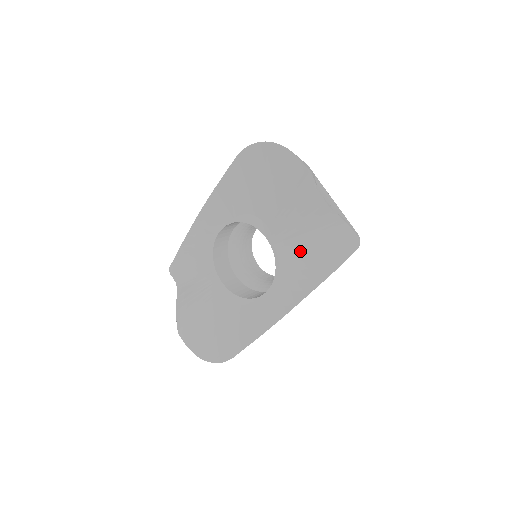
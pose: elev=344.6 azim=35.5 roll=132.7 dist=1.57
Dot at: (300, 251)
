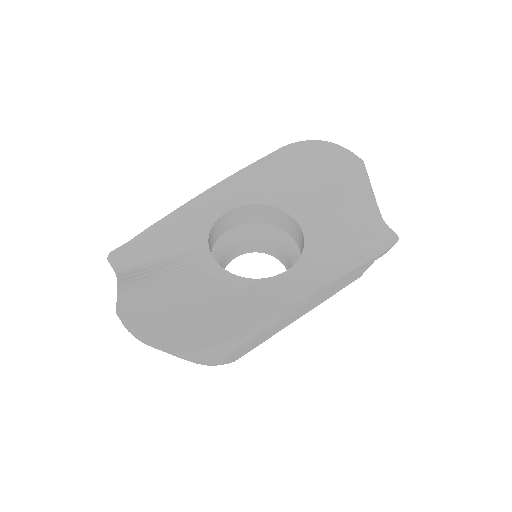
Dot at: (335, 235)
